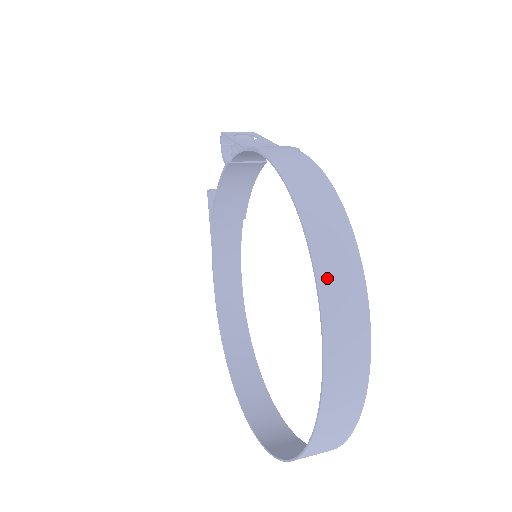
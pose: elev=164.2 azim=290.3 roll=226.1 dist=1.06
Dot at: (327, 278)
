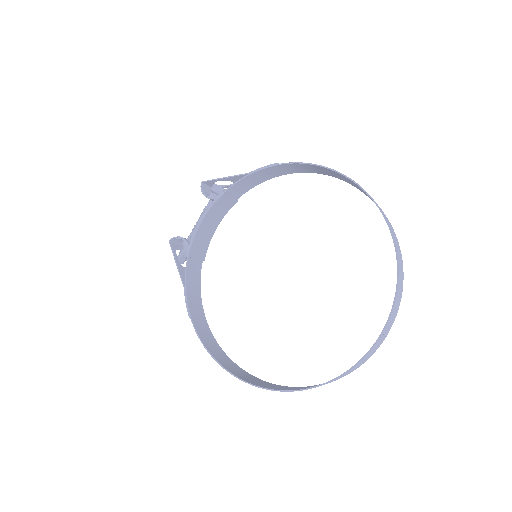
Dot at: occluded
